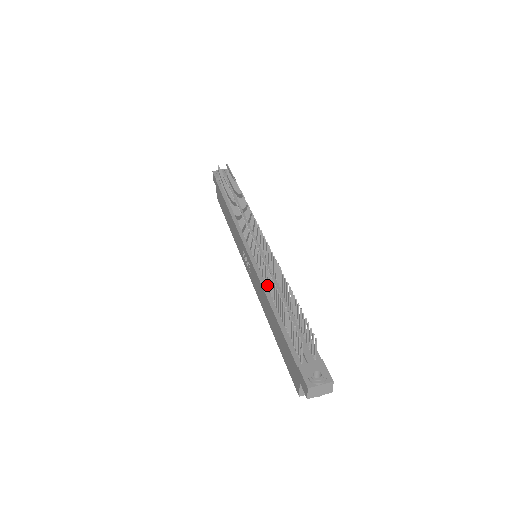
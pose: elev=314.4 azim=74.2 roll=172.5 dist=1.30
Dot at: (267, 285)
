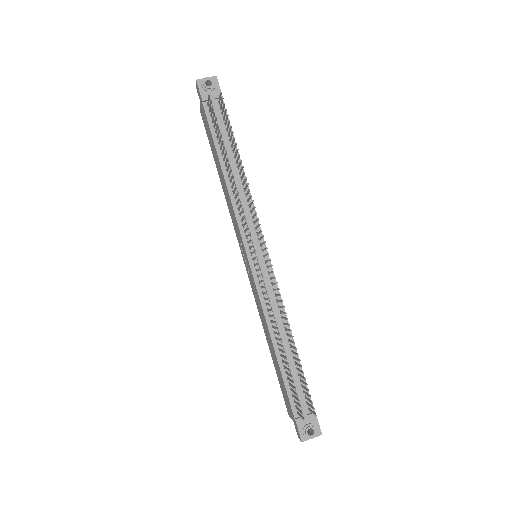
Dot at: (271, 321)
